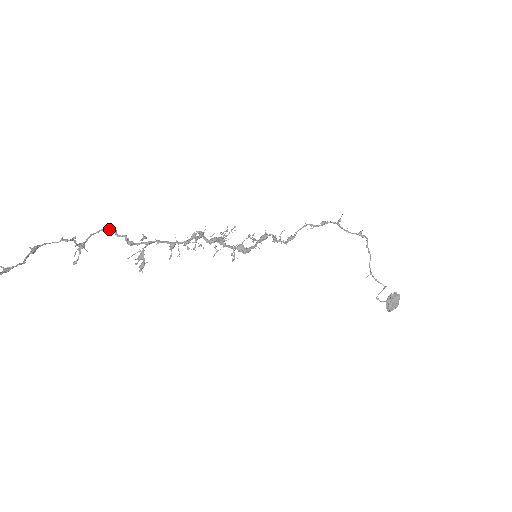
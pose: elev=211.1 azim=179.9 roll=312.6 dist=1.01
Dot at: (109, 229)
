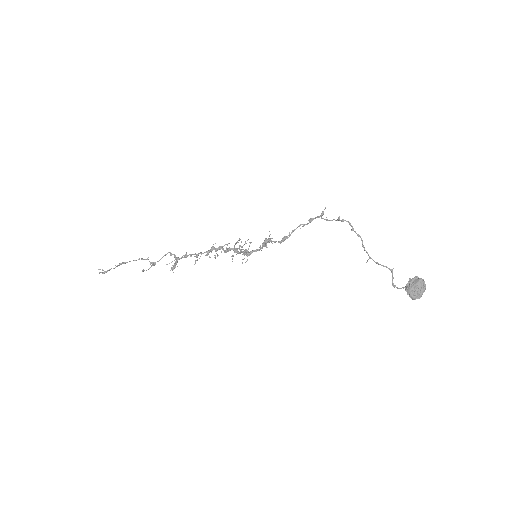
Dot at: (169, 252)
